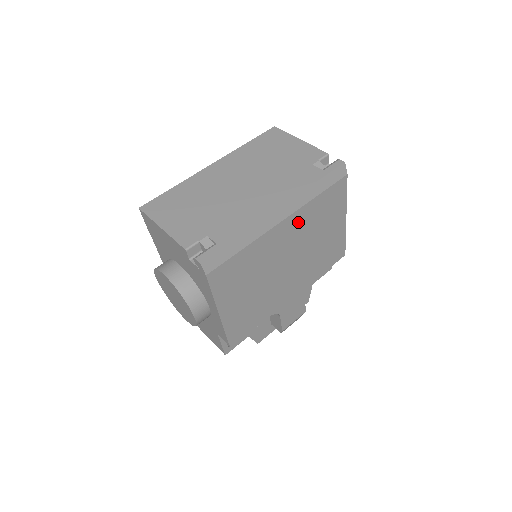
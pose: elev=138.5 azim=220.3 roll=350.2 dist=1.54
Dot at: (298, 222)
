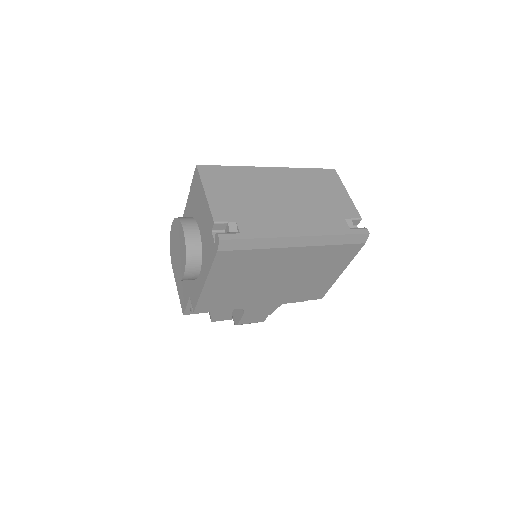
Dot at: (307, 255)
